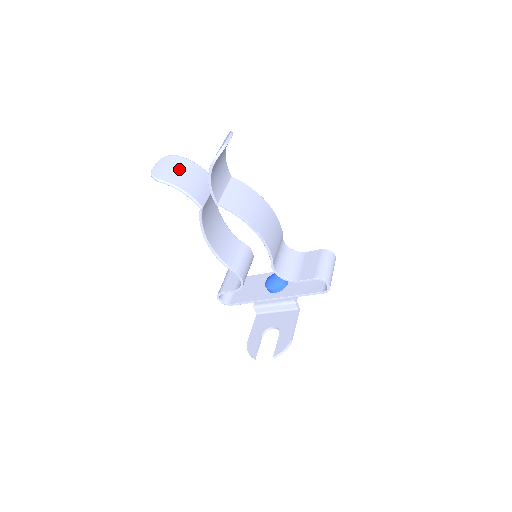
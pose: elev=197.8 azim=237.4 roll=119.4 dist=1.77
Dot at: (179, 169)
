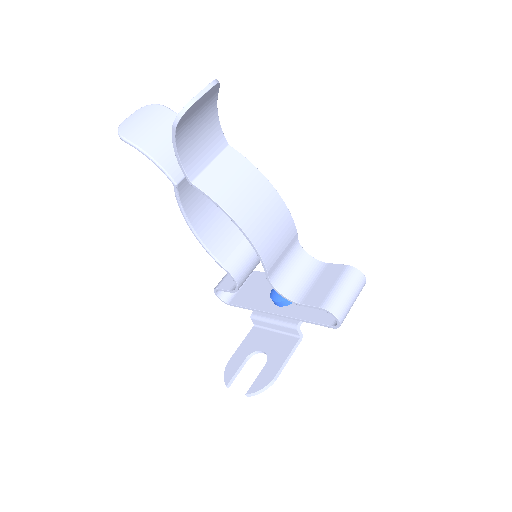
Dot at: (157, 126)
